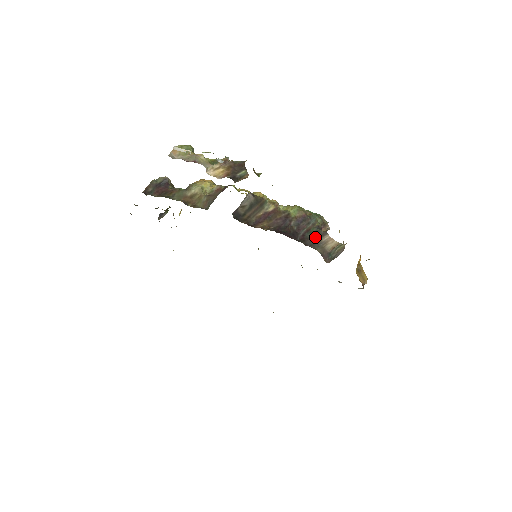
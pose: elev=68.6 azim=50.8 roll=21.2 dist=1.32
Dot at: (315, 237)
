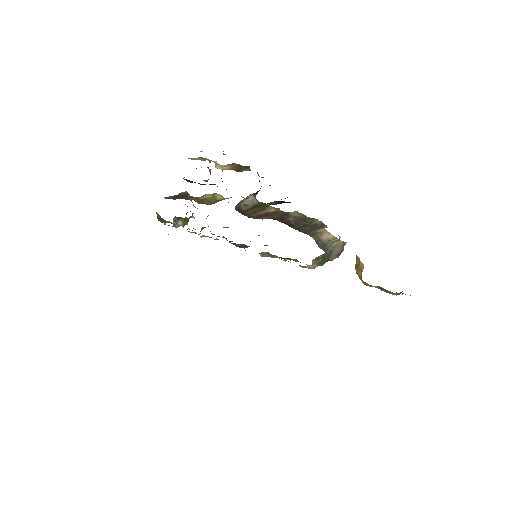
Dot at: (311, 228)
